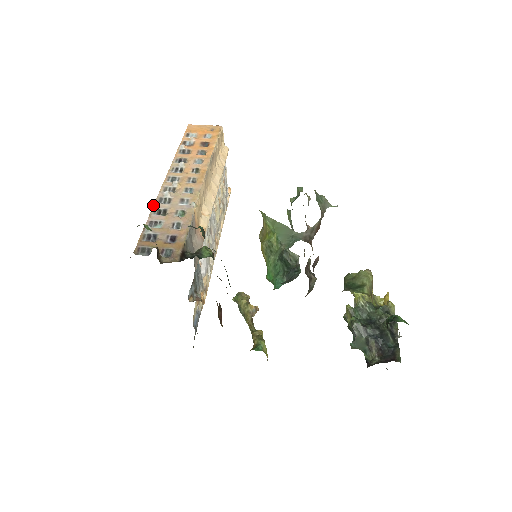
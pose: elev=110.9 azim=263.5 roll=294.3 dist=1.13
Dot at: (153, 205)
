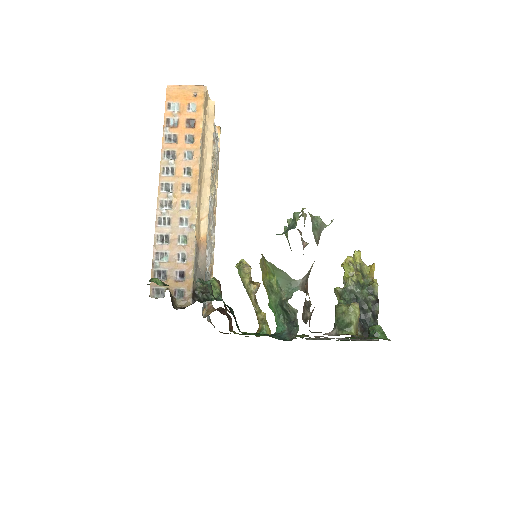
Dot at: occluded
